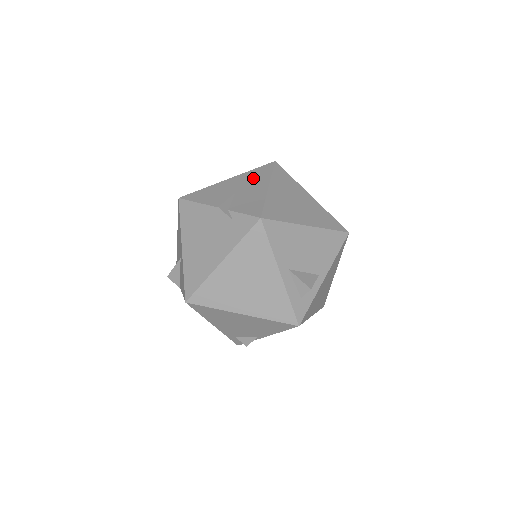
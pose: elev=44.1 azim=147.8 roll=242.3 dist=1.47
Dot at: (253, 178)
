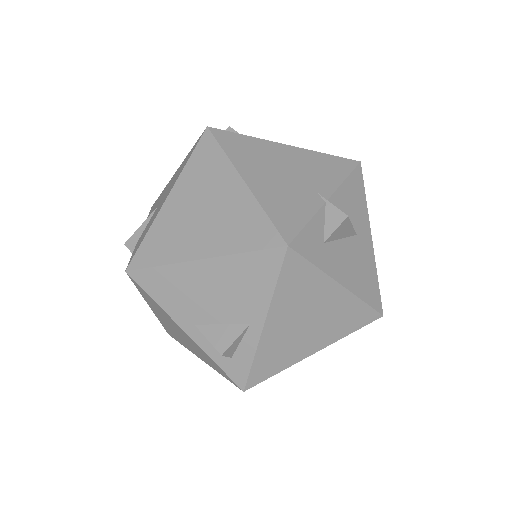
Dot at: (178, 173)
